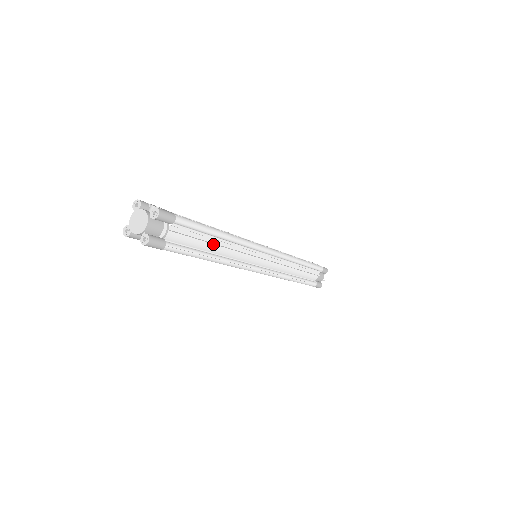
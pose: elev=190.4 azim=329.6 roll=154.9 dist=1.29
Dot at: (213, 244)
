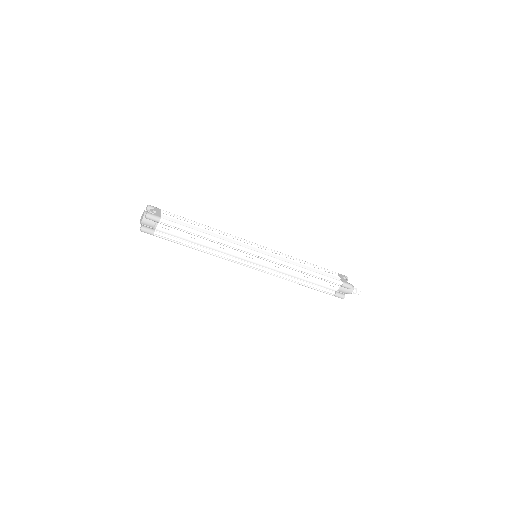
Dot at: (198, 240)
